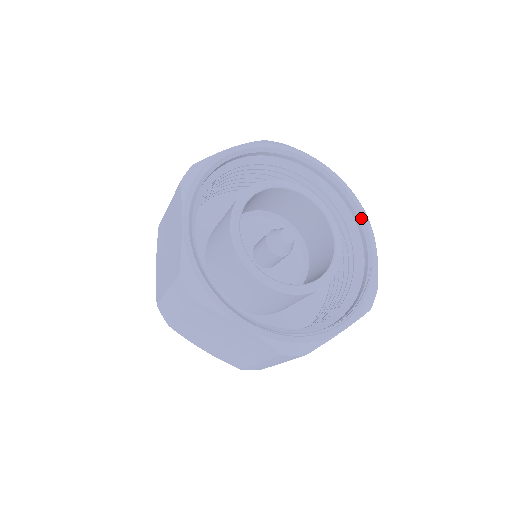
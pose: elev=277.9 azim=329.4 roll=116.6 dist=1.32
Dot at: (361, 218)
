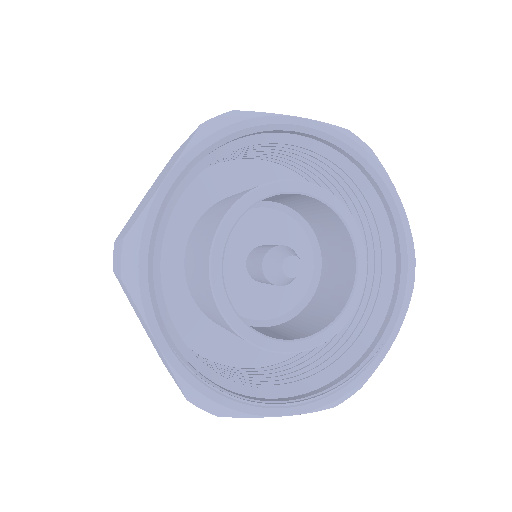
Dot at: (401, 295)
